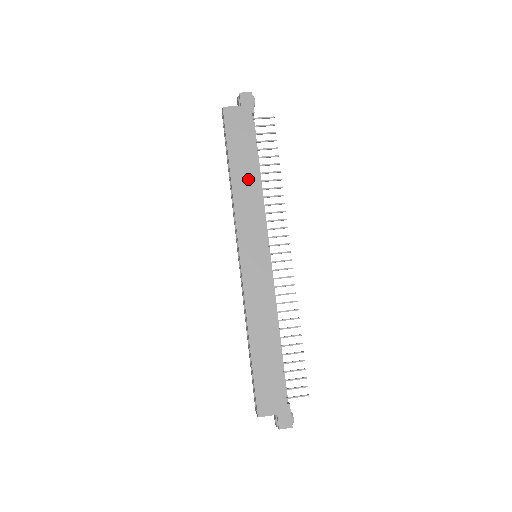
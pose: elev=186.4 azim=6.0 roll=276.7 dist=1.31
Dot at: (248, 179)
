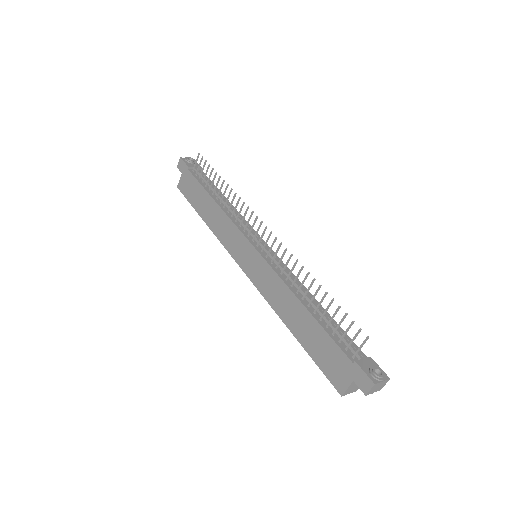
Dot at: (212, 211)
